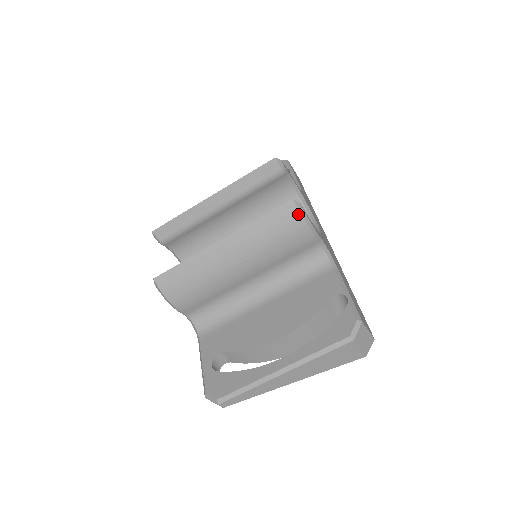
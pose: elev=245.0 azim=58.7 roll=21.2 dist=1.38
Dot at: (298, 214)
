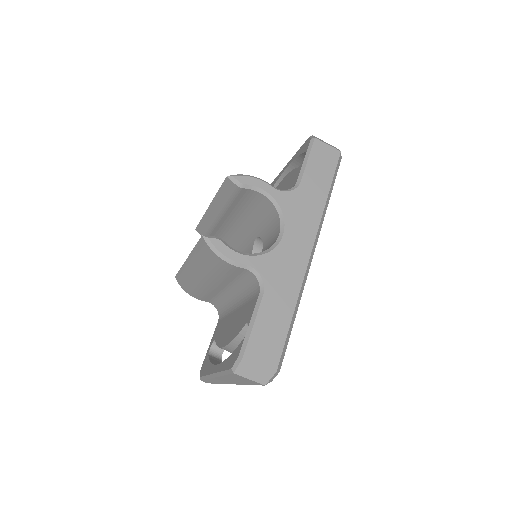
Dot at: (209, 248)
